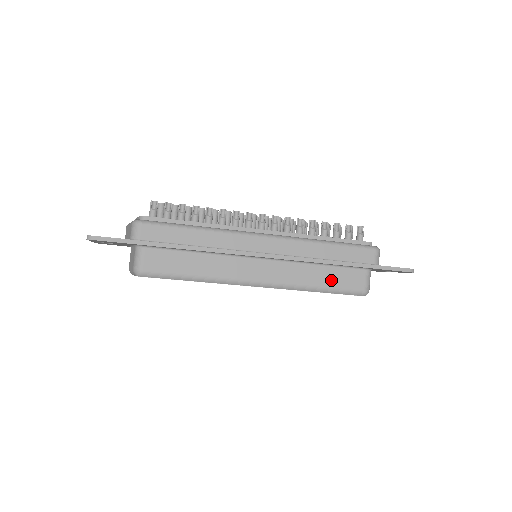
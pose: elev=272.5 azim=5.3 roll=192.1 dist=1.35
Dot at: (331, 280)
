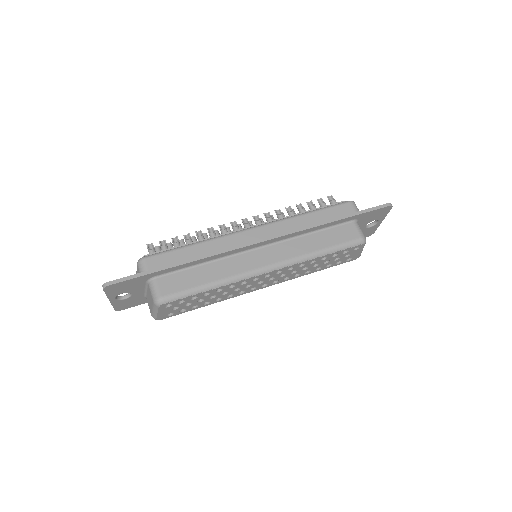
Dot at: (328, 241)
